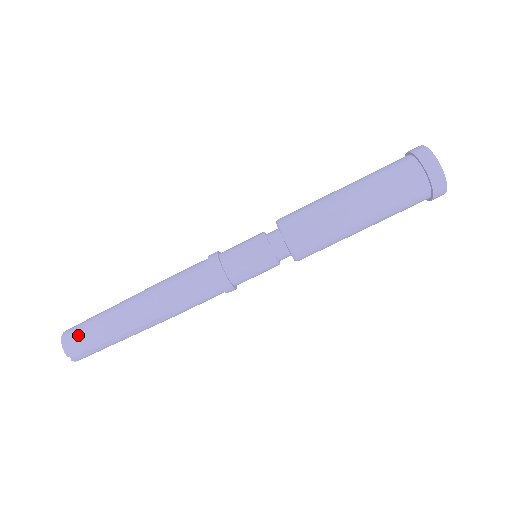
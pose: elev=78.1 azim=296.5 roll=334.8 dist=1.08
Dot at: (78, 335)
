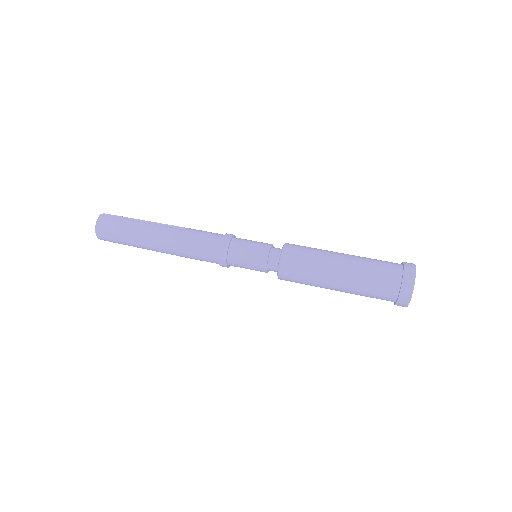
Dot at: occluded
